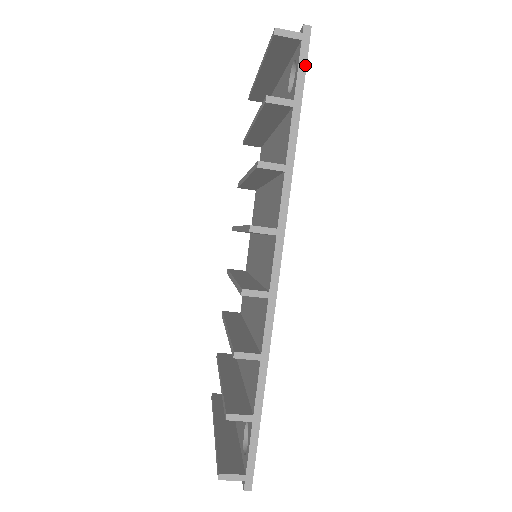
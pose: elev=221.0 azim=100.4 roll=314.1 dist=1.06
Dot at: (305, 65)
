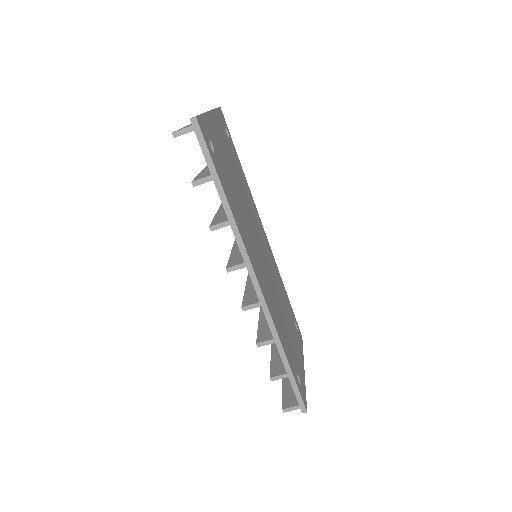
Dot at: (206, 147)
